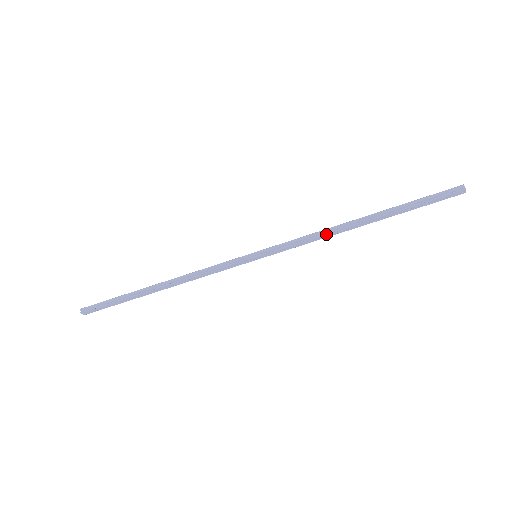
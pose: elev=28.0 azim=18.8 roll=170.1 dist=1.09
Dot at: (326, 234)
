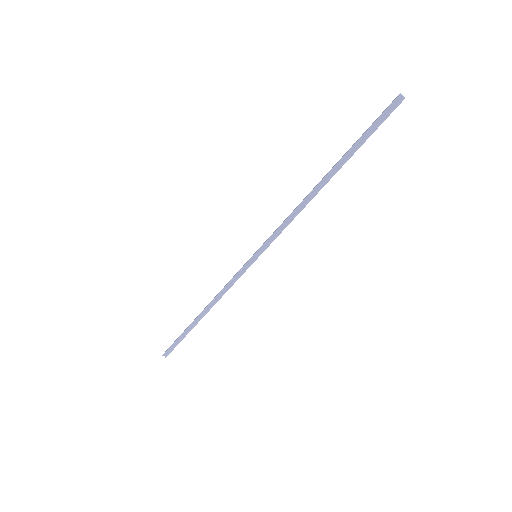
Dot at: occluded
